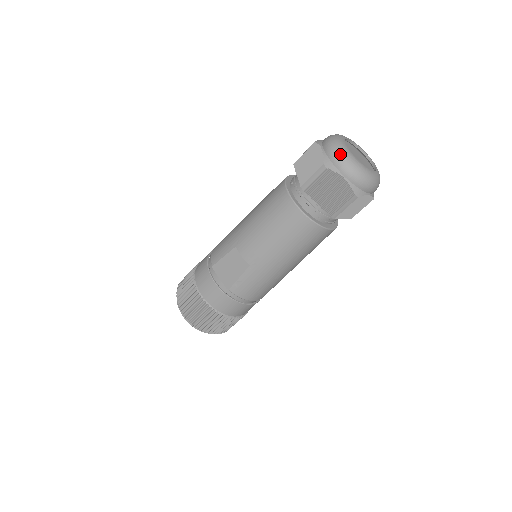
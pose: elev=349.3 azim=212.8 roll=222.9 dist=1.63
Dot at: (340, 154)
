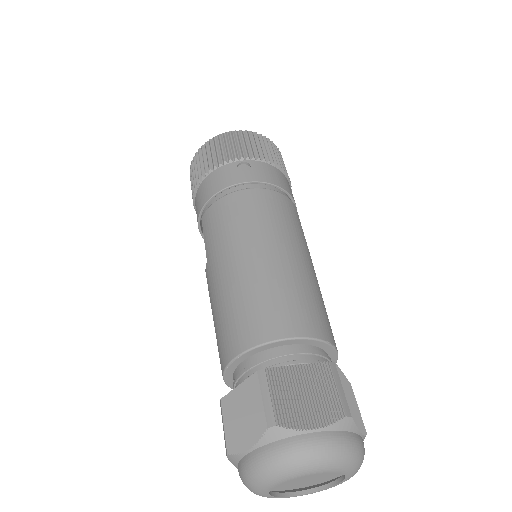
Dot at: (246, 483)
